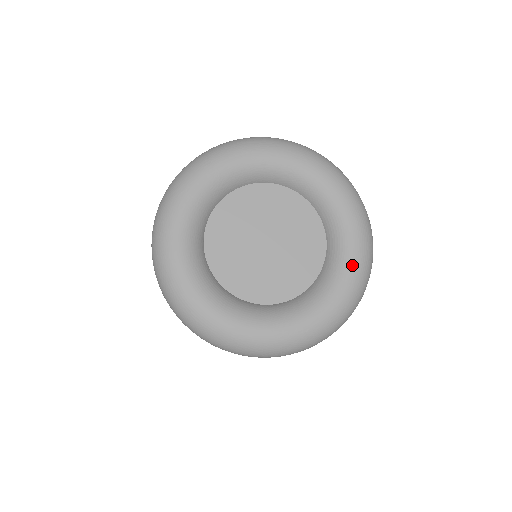
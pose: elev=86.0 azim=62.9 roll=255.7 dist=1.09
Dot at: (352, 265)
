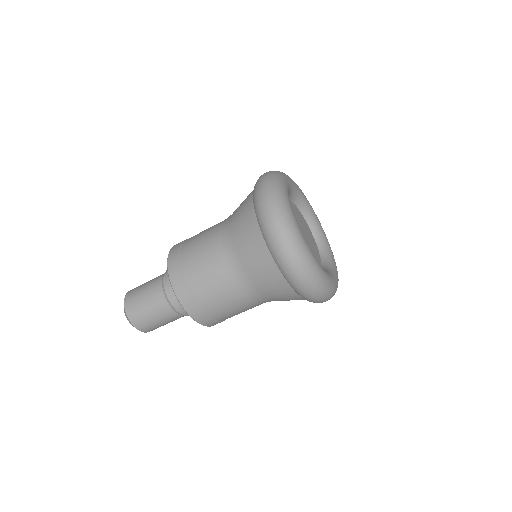
Dot at: (334, 279)
